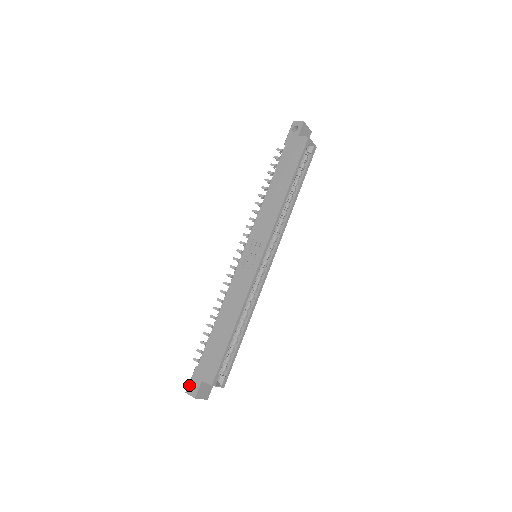
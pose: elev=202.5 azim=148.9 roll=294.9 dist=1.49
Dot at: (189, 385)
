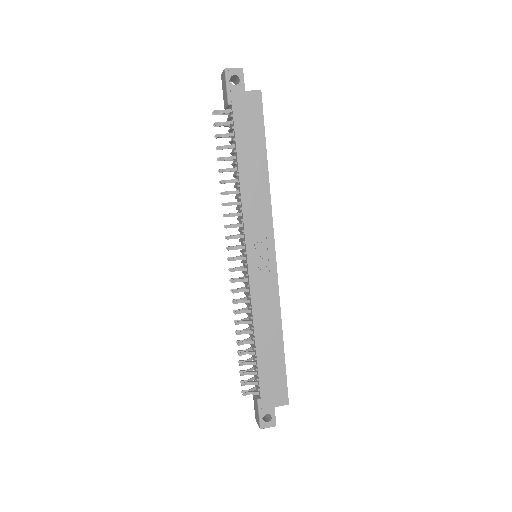
Dot at: (261, 420)
